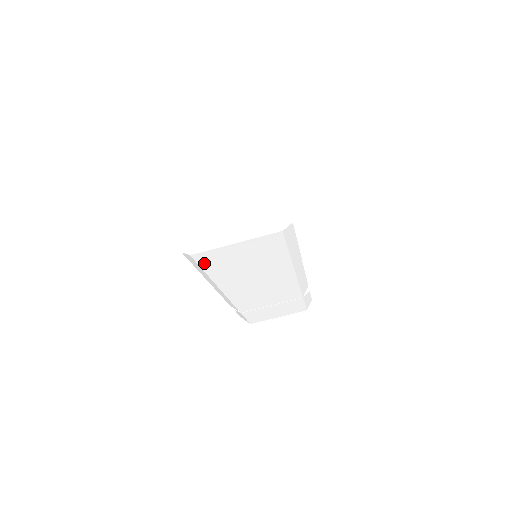
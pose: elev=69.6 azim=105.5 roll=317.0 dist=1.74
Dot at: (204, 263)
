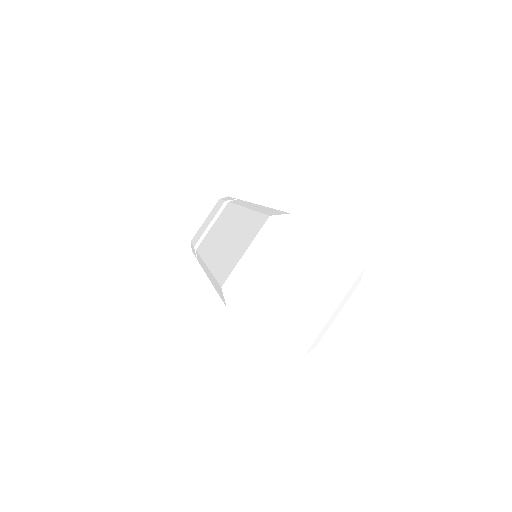
Dot at: occluded
